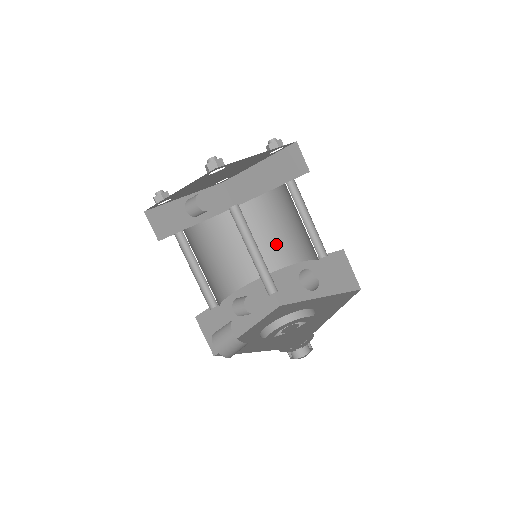
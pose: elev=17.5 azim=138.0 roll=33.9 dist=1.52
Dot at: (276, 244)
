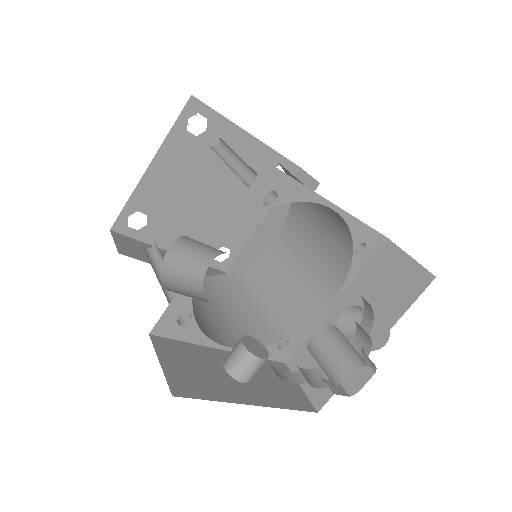
Dot at: (294, 296)
